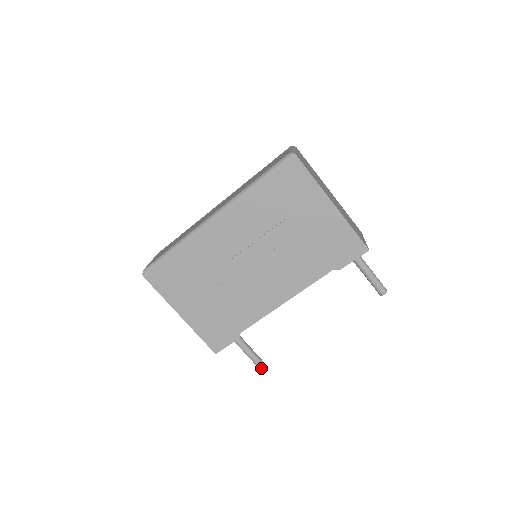
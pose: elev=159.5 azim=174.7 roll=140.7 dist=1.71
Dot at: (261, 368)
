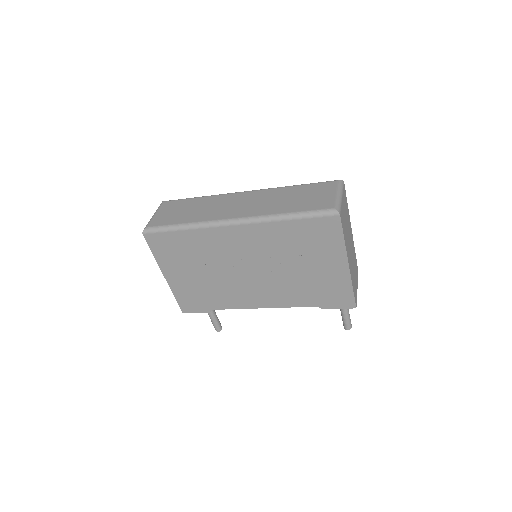
Dot at: (216, 329)
